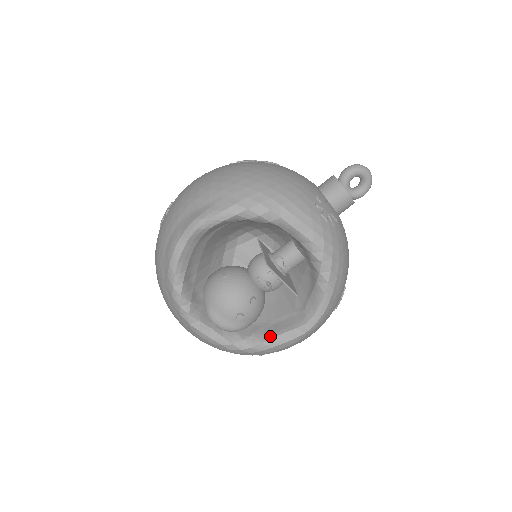
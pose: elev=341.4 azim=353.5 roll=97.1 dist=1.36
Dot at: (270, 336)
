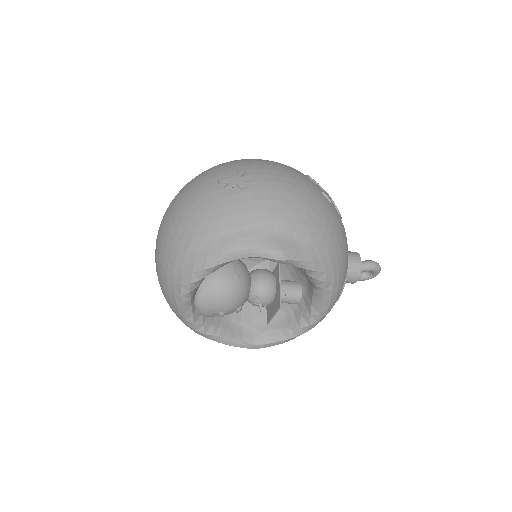
Dot at: (223, 334)
